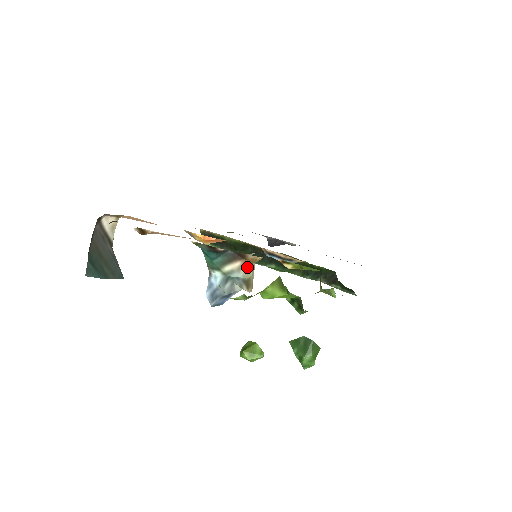
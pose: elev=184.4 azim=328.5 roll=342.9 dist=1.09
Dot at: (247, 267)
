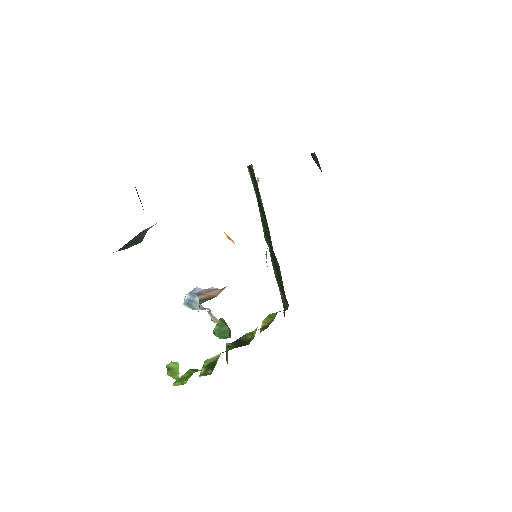
Dot at: (220, 323)
